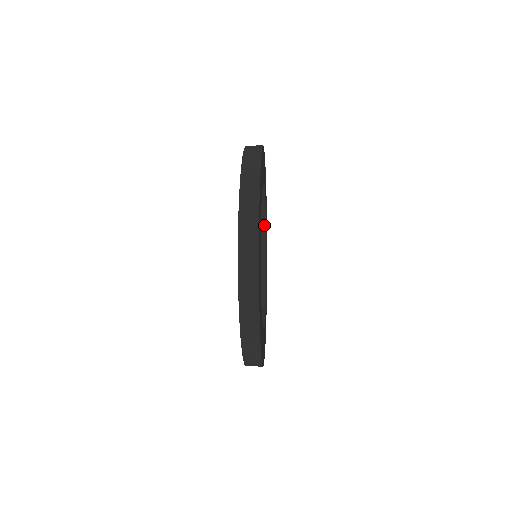
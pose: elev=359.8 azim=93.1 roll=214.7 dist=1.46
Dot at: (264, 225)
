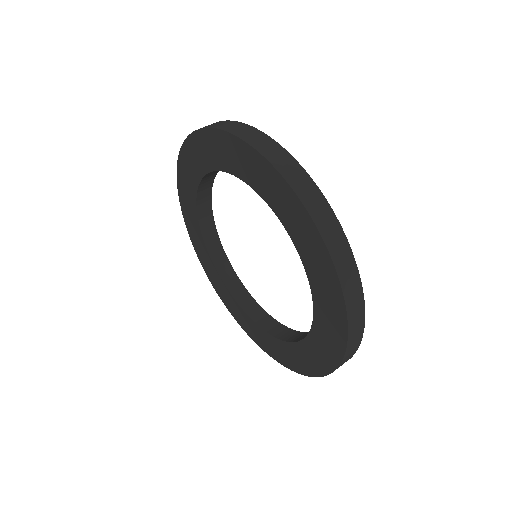
Dot at: (210, 189)
